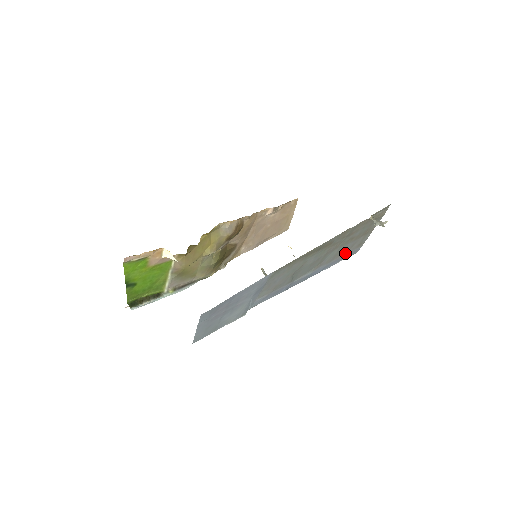
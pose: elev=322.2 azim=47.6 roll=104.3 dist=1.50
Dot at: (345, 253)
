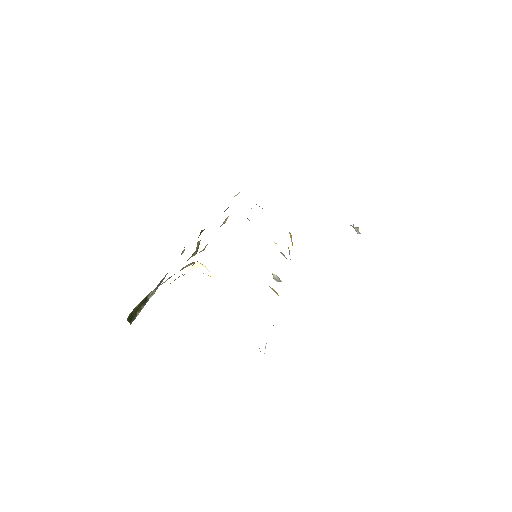
Dot at: occluded
